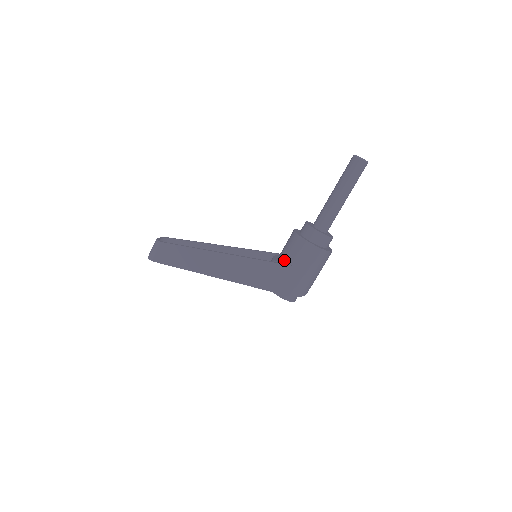
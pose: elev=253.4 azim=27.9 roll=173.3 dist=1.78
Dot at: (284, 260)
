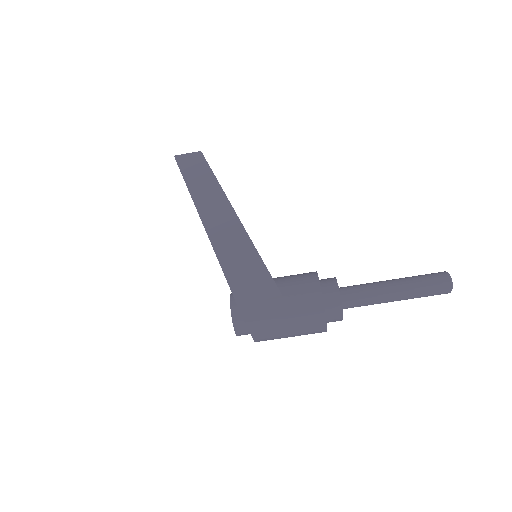
Dot at: (277, 280)
